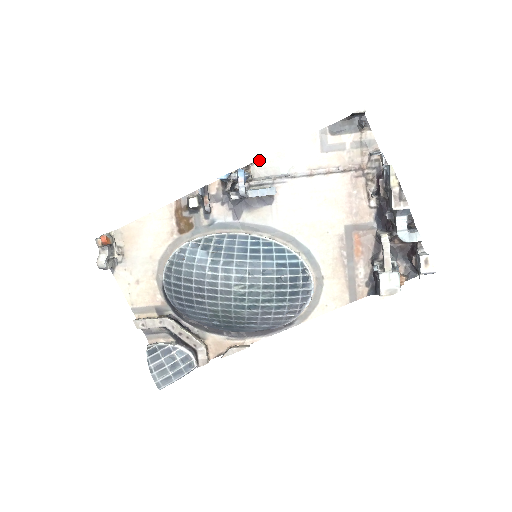
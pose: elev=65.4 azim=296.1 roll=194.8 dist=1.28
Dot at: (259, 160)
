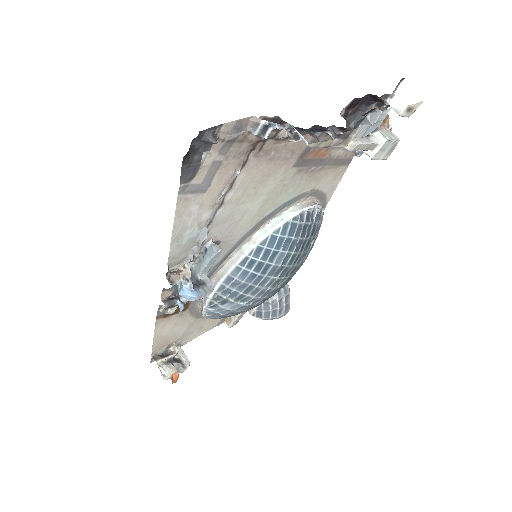
Dot at: (168, 260)
